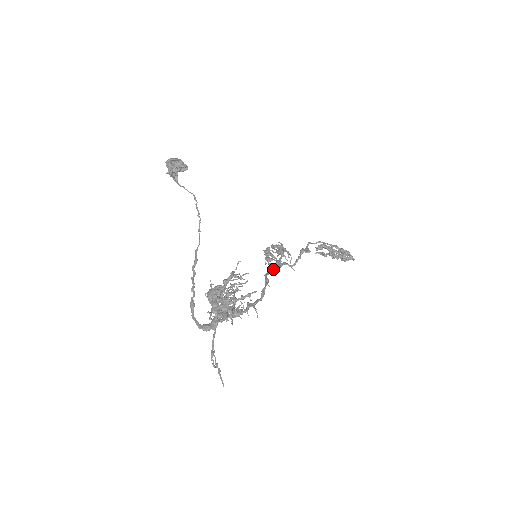
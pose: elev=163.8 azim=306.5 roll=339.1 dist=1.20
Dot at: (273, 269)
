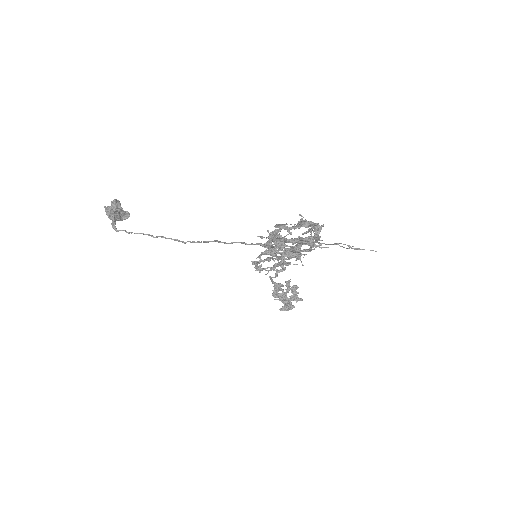
Dot at: occluded
